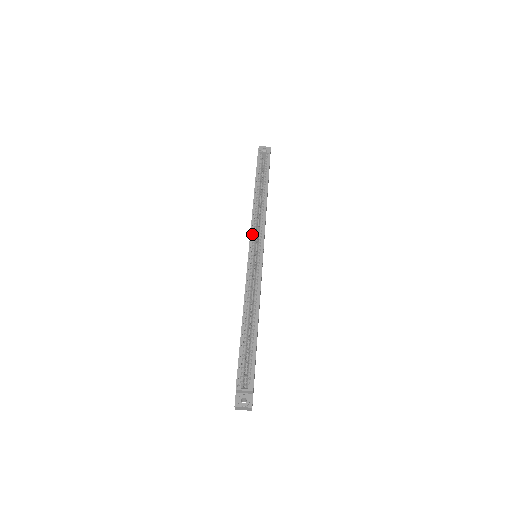
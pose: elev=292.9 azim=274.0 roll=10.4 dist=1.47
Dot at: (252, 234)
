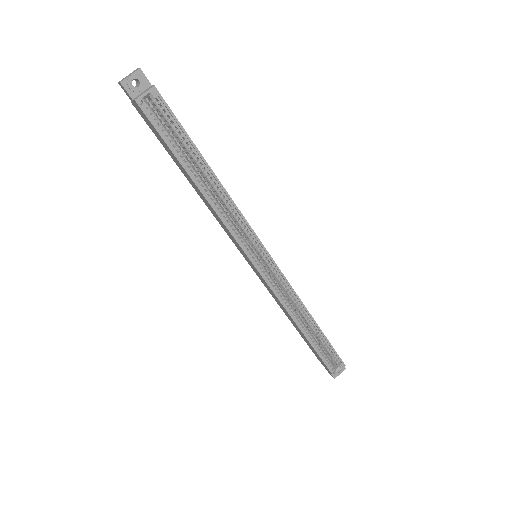
Dot at: (244, 248)
